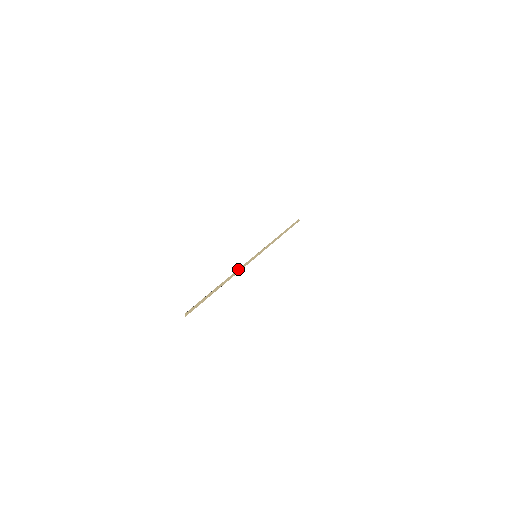
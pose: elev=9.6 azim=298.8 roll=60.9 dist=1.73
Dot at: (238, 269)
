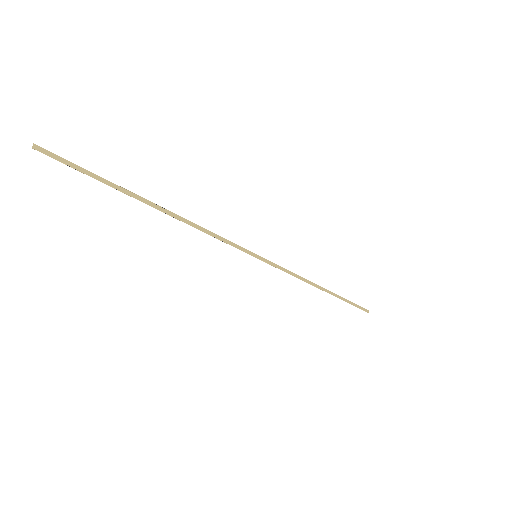
Dot at: (206, 229)
